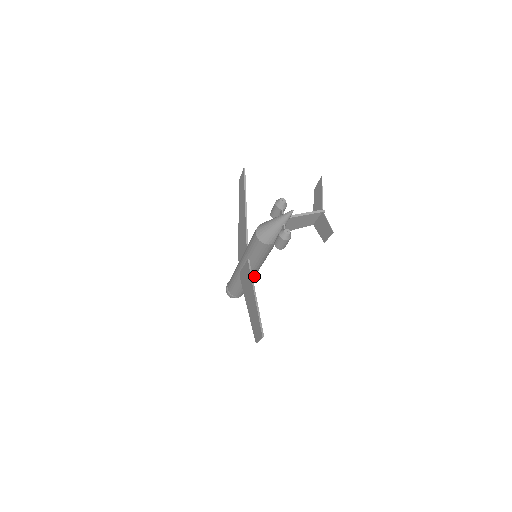
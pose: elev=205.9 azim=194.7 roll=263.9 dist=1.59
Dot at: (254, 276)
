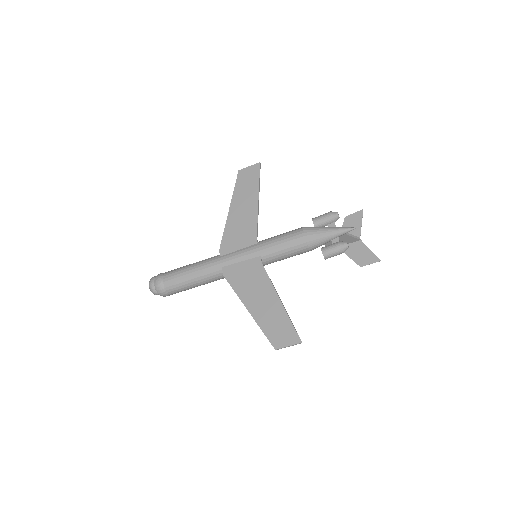
Dot at: occluded
